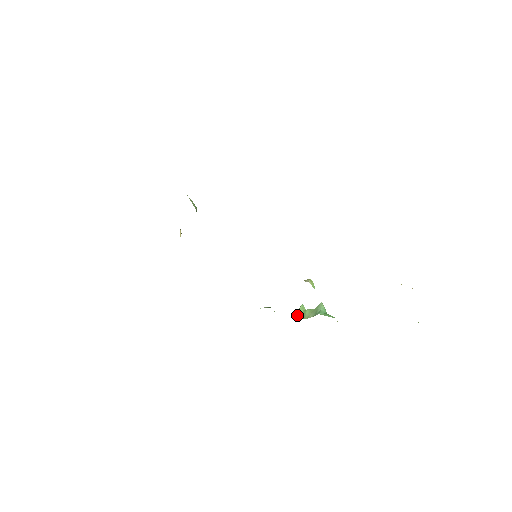
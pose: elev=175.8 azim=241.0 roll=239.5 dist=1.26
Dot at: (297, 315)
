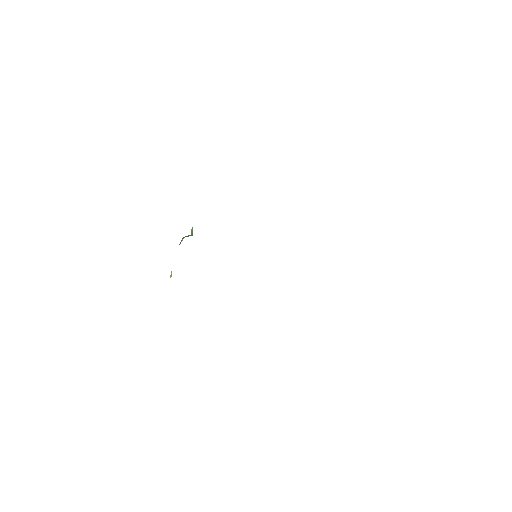
Dot at: occluded
